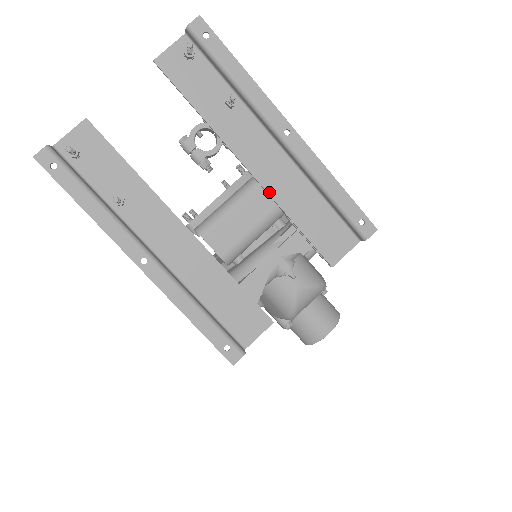
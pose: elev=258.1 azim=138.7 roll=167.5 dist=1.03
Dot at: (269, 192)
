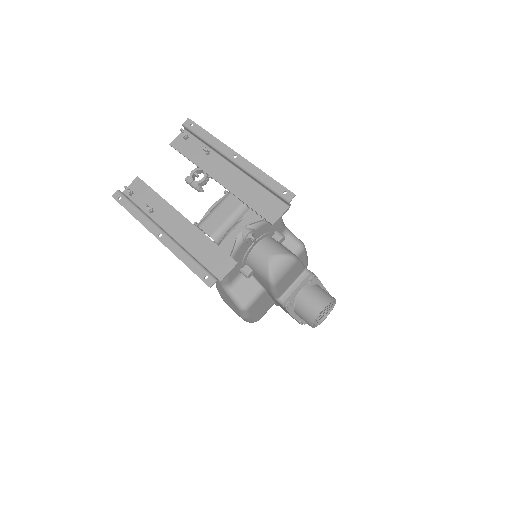
Dot at: (230, 191)
